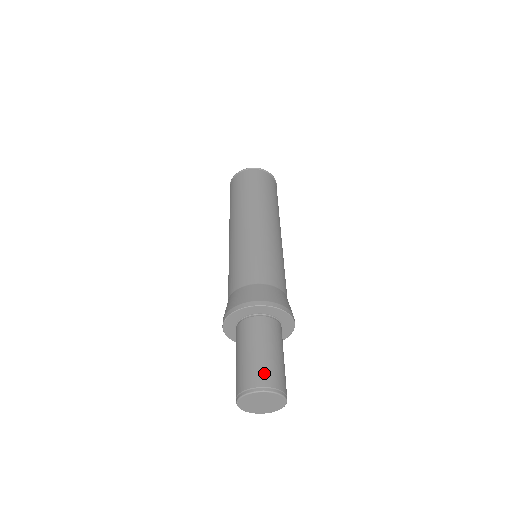
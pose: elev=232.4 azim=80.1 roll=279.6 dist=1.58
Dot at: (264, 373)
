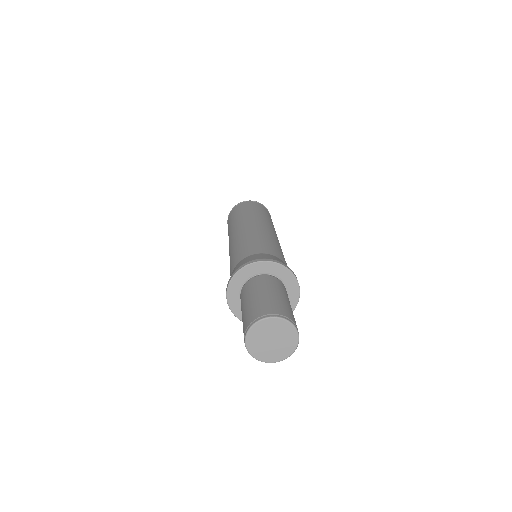
Dot at: (271, 306)
